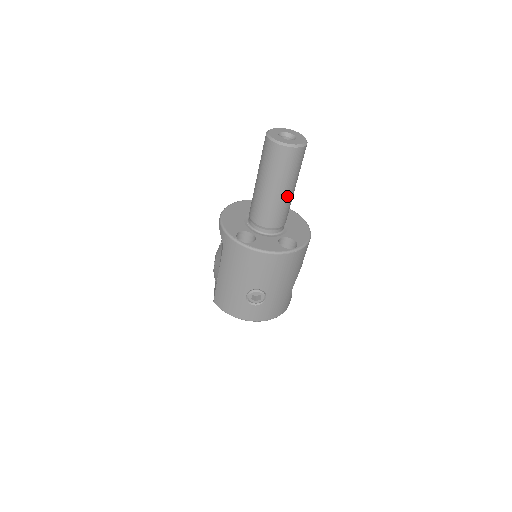
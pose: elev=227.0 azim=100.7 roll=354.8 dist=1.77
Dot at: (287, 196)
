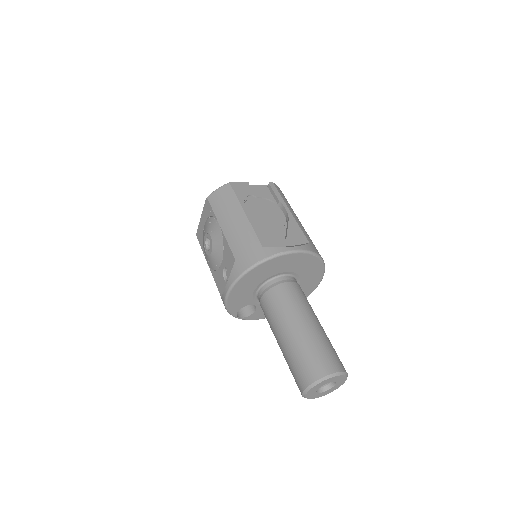
Dot at: occluded
